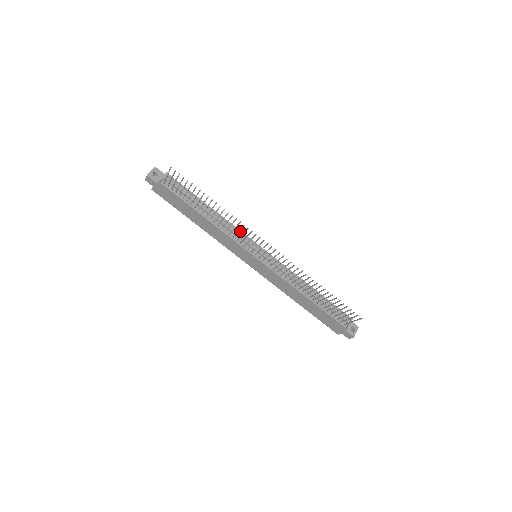
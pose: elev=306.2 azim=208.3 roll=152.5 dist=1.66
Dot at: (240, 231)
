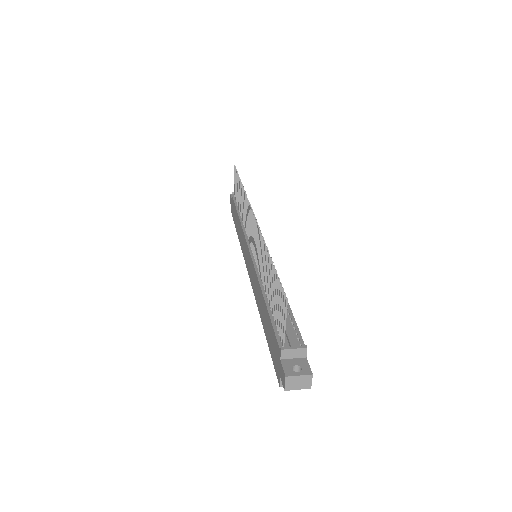
Dot at: occluded
